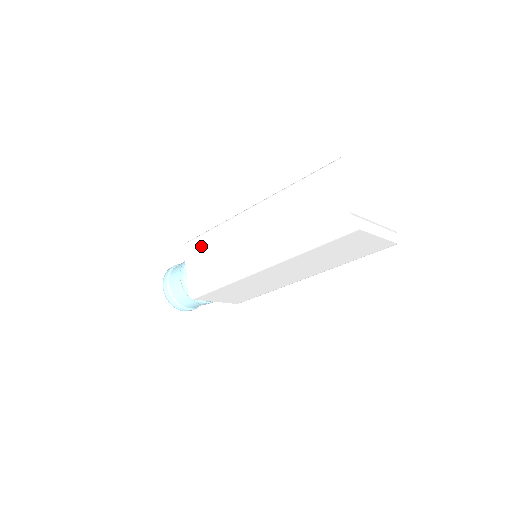
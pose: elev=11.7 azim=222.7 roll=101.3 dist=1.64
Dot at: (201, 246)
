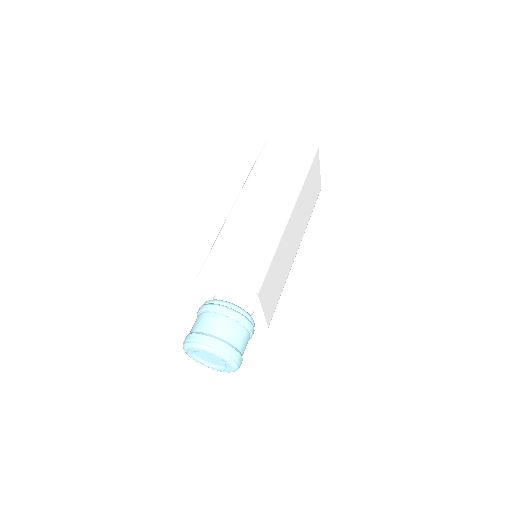
Dot at: (220, 257)
